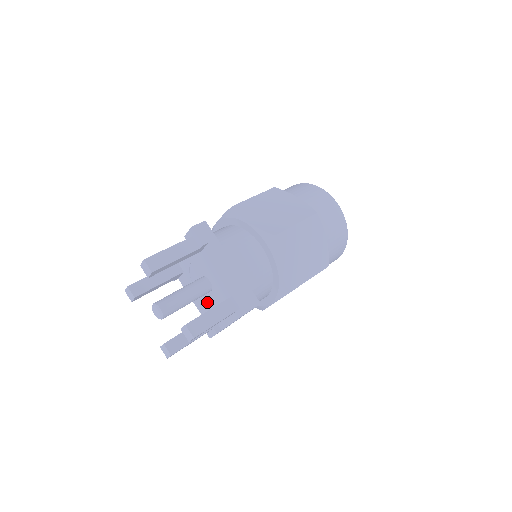
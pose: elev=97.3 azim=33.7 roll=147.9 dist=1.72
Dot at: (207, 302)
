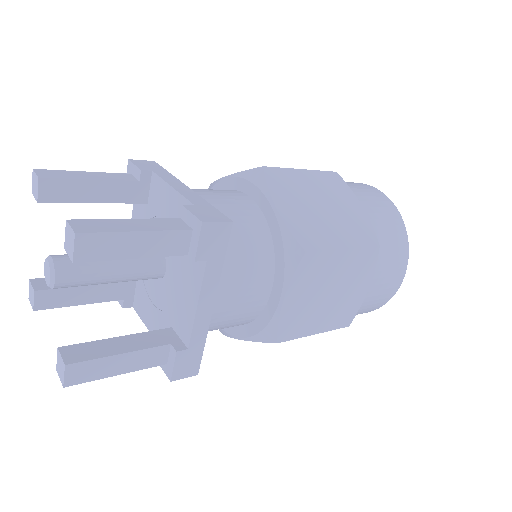
Dot at: (164, 306)
